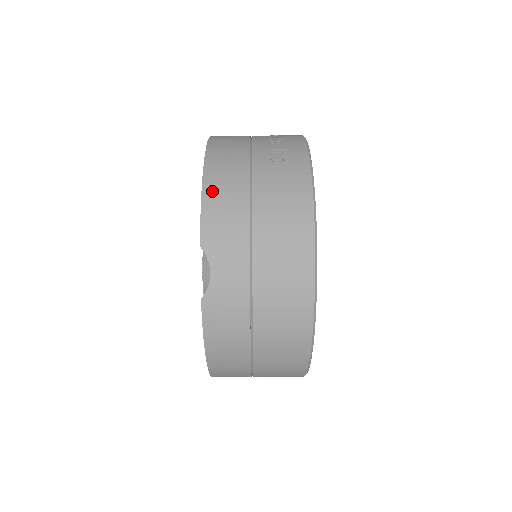
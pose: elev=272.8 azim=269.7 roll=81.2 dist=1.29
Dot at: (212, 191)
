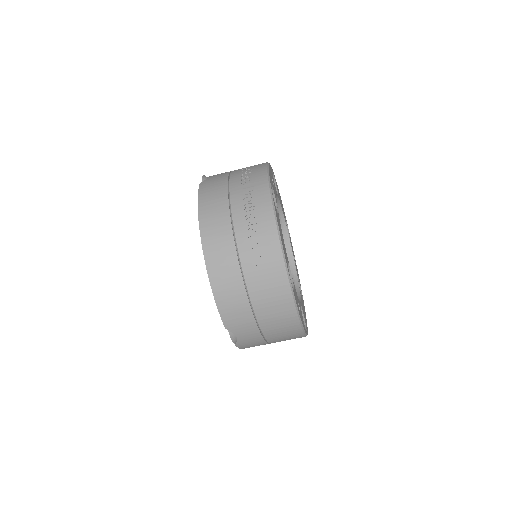
Dot at: (221, 297)
